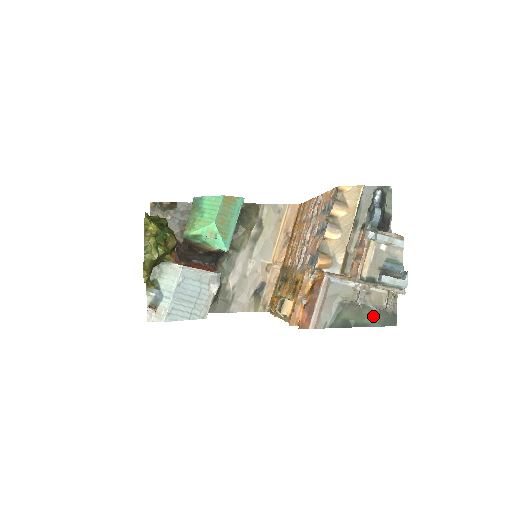
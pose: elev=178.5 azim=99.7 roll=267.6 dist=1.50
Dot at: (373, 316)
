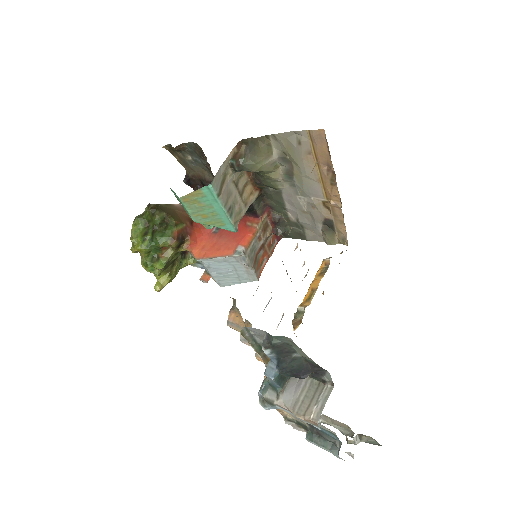
Dot at: occluded
